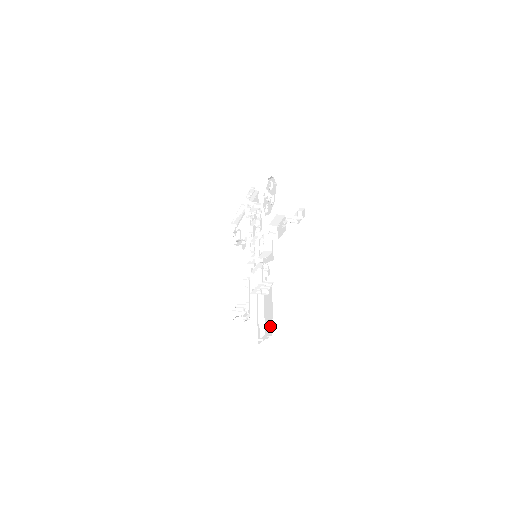
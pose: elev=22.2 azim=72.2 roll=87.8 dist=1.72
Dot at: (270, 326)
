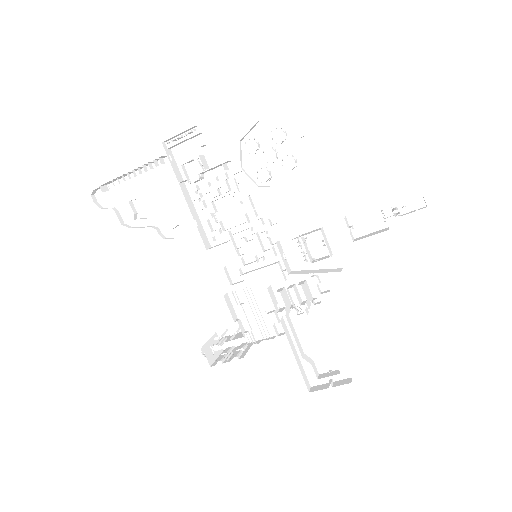
Dot at: (332, 357)
